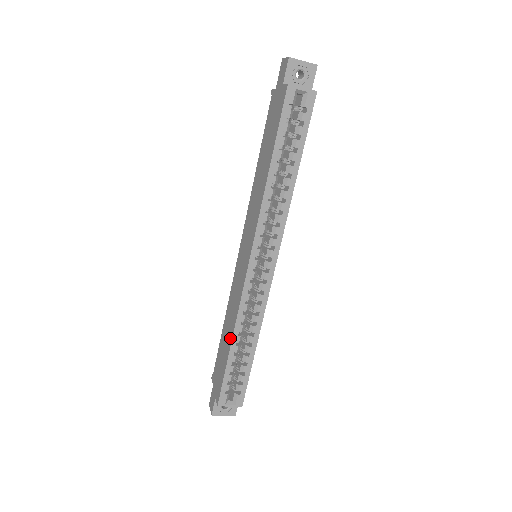
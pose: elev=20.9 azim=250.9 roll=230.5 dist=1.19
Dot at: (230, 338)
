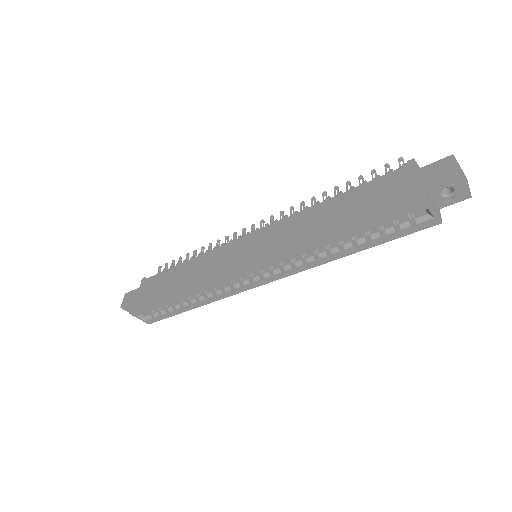
Dot at: (179, 290)
